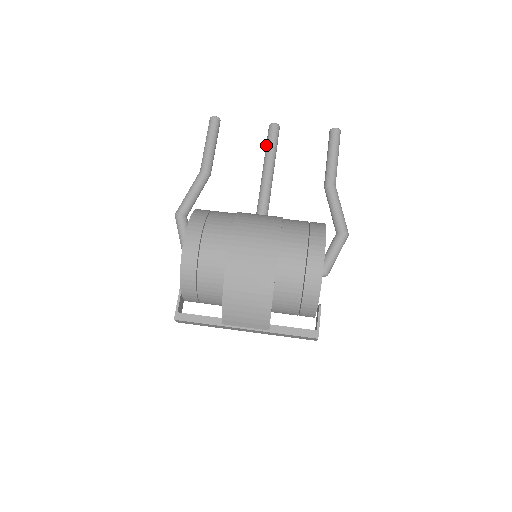
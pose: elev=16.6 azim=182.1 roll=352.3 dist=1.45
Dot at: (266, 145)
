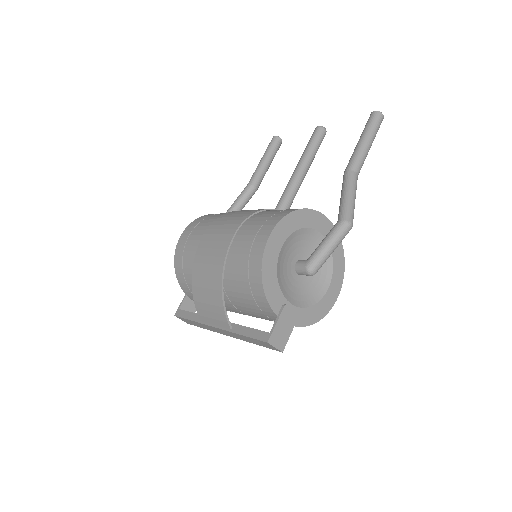
Dot at: occluded
